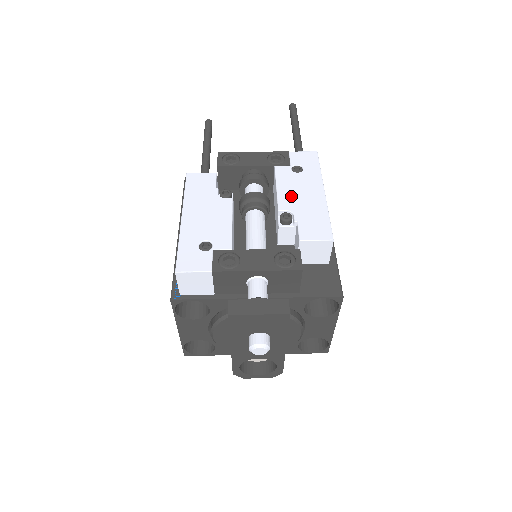
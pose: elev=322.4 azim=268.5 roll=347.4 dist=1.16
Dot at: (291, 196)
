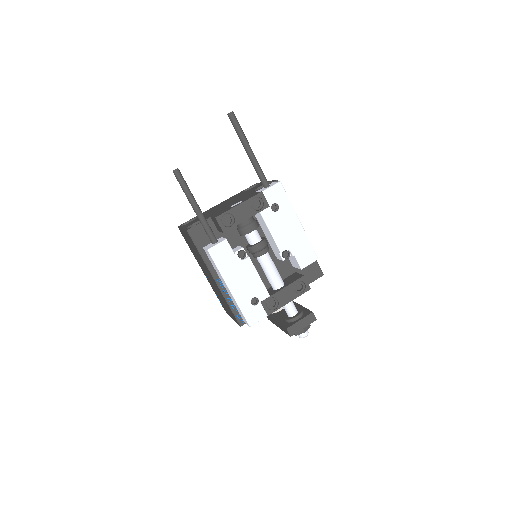
Dot at: (283, 236)
